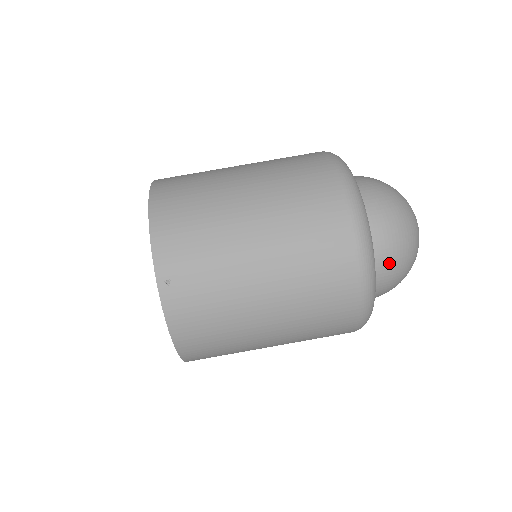
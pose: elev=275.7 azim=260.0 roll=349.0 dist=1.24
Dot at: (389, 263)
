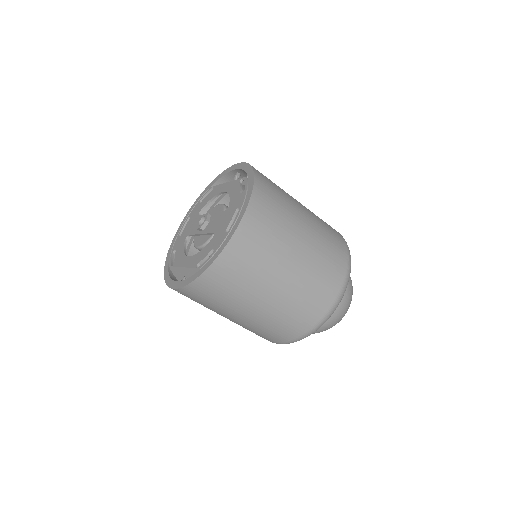
Dot at: occluded
